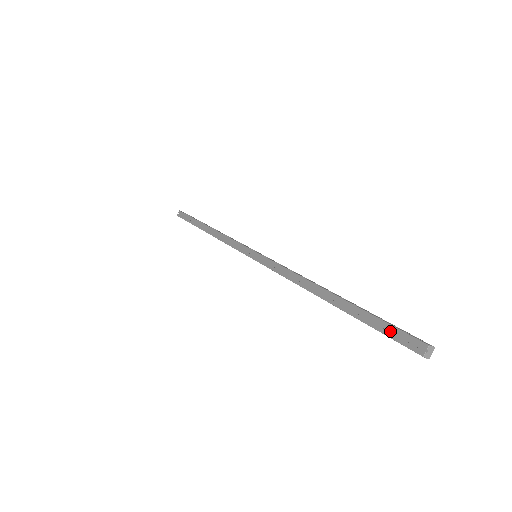
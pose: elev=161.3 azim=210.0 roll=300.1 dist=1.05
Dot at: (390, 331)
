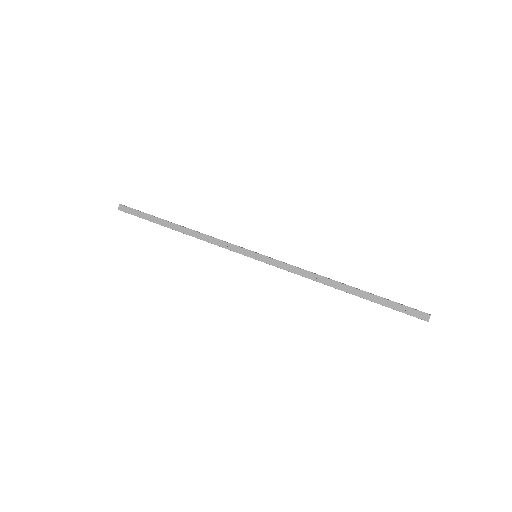
Dot at: (402, 309)
